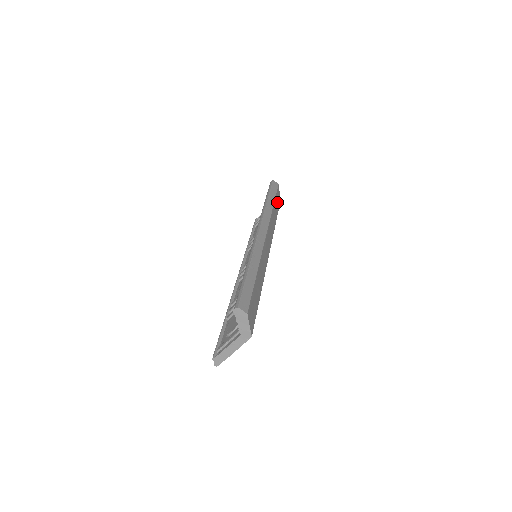
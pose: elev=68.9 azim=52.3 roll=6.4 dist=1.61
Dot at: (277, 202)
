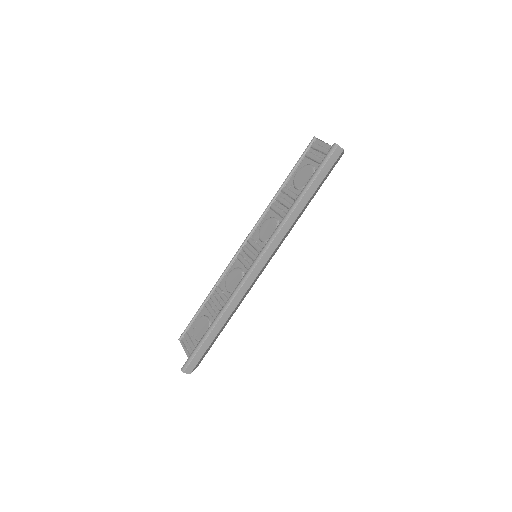
Dot at: occluded
